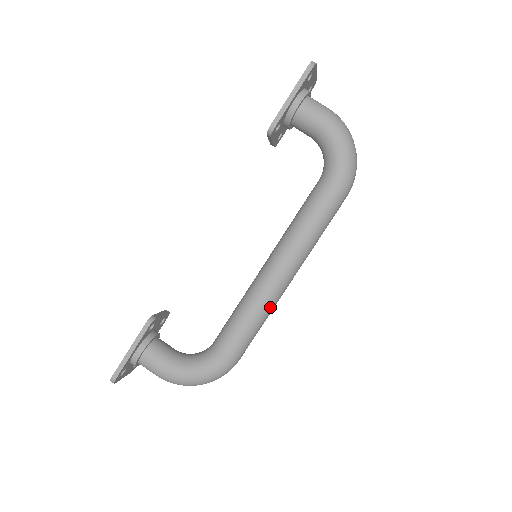
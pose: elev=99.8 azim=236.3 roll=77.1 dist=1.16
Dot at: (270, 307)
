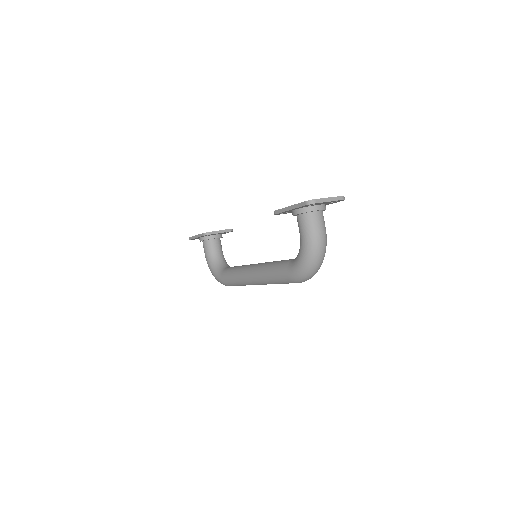
Dot at: (245, 284)
